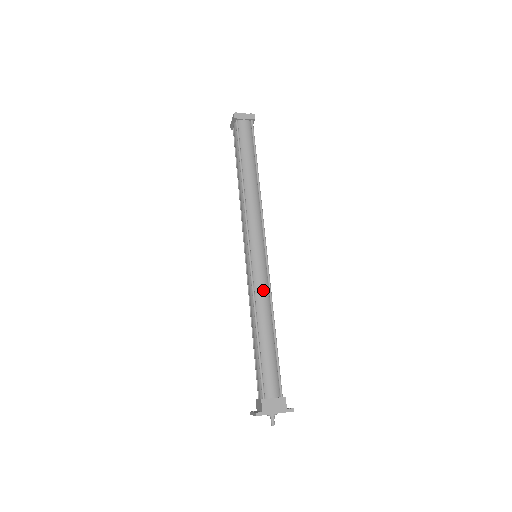
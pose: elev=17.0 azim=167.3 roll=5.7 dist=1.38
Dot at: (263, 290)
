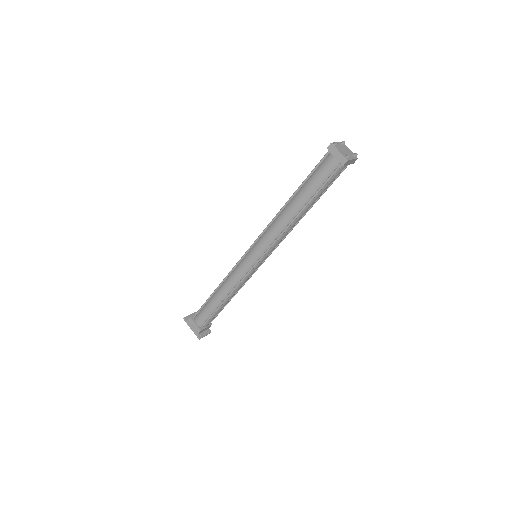
Dot at: (235, 279)
